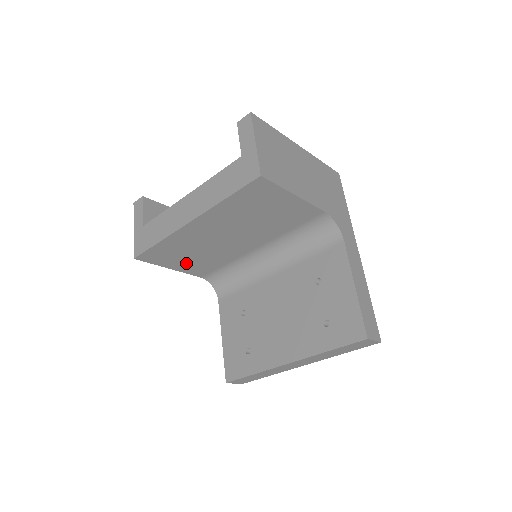
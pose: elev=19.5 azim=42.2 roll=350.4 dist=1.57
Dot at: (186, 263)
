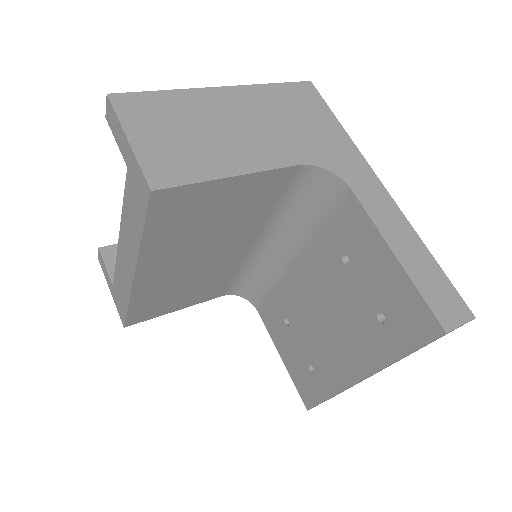
Dot at: (187, 298)
